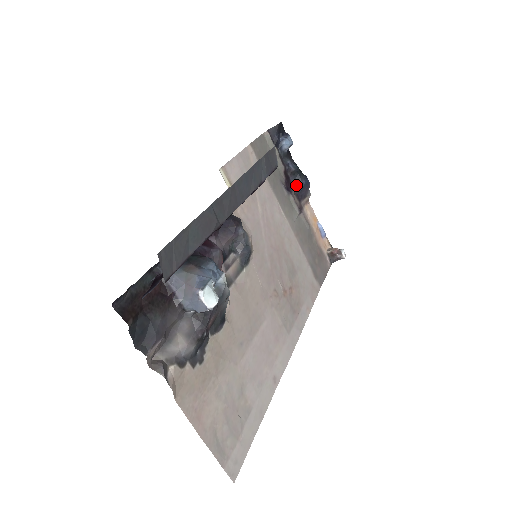
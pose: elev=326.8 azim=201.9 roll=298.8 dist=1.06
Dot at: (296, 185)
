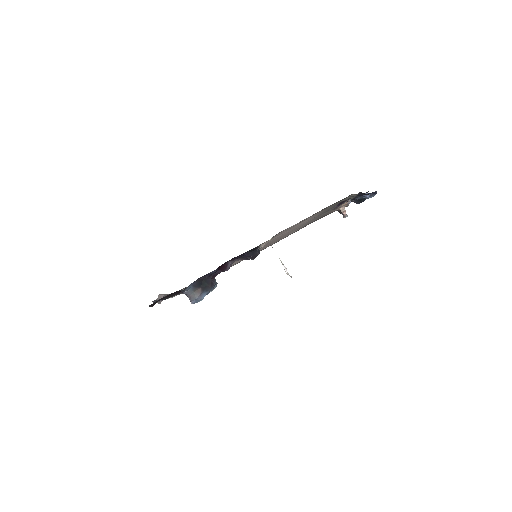
Dot at: (351, 201)
